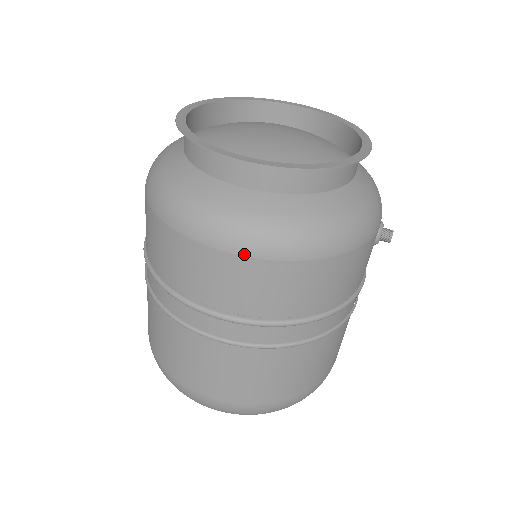
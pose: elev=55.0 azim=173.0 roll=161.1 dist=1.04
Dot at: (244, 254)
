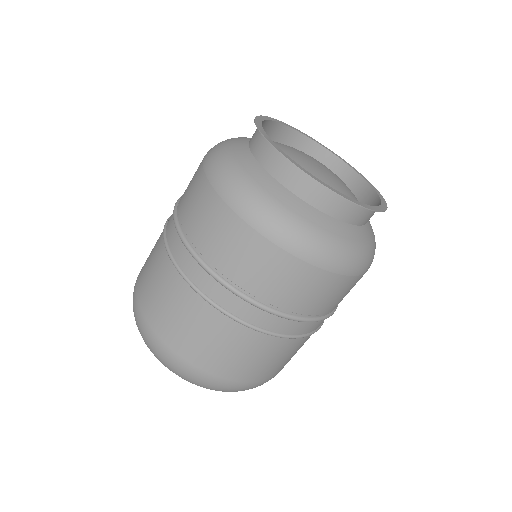
Dot at: (354, 274)
